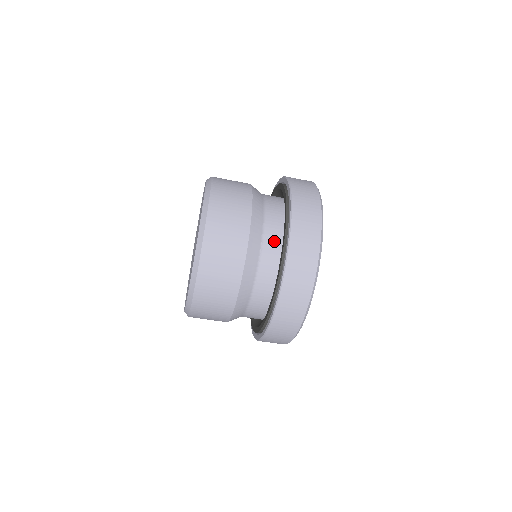
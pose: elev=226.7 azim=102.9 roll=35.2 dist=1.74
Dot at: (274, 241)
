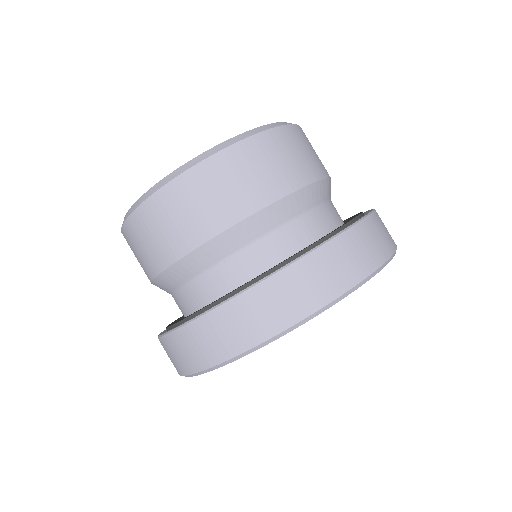
Dot at: (258, 262)
